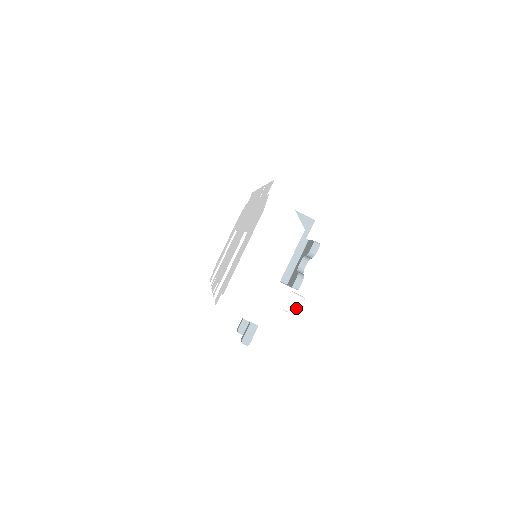
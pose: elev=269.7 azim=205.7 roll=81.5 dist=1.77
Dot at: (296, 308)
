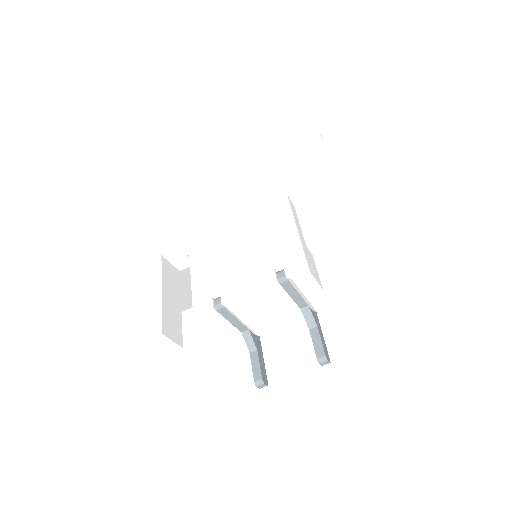
Dot at: occluded
